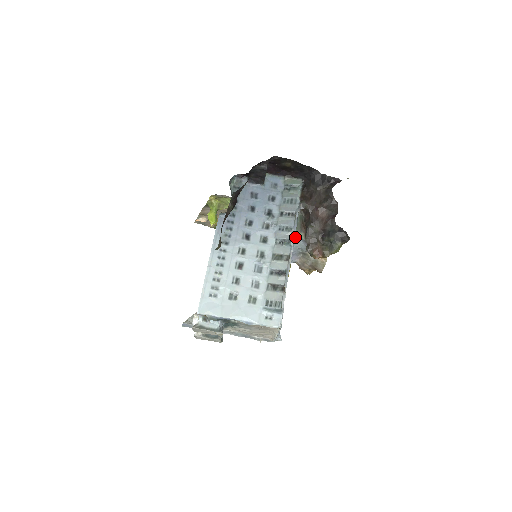
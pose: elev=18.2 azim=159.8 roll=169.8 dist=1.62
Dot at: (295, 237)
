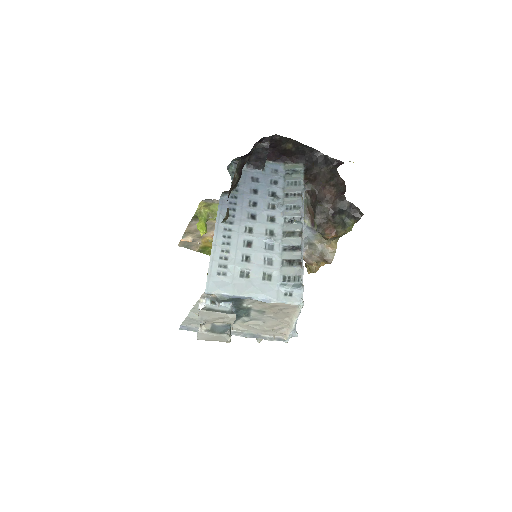
Dot at: occluded
